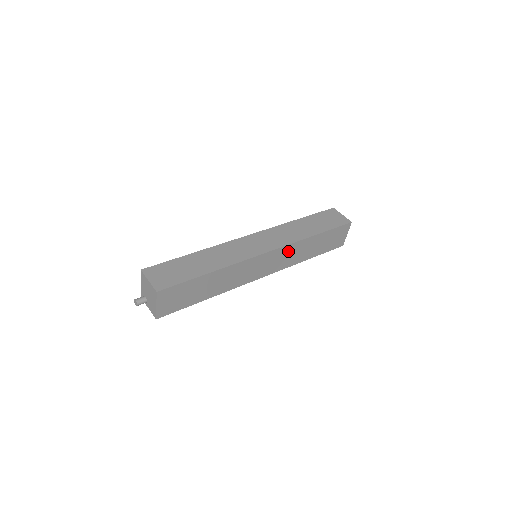
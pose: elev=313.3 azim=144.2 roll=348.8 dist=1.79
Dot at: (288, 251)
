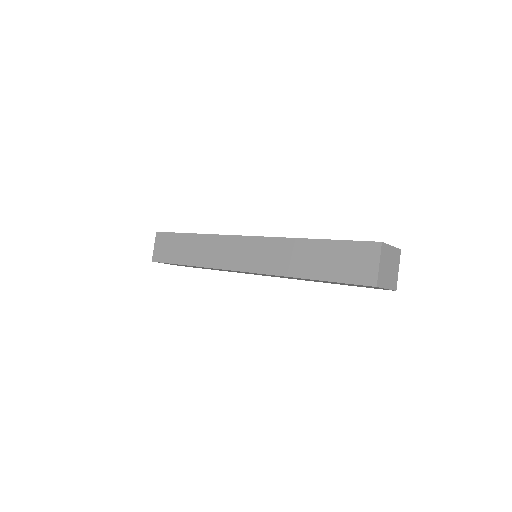
Dot at: occluded
